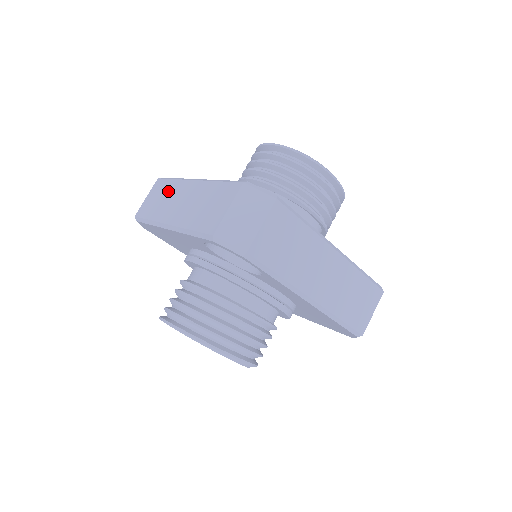
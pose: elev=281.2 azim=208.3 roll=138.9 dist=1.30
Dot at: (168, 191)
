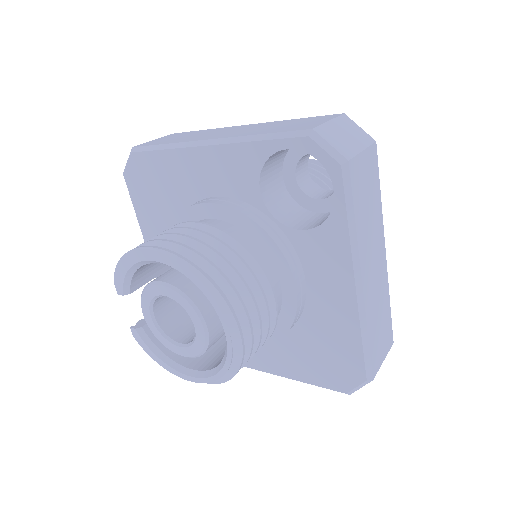
Dot at: (199, 132)
